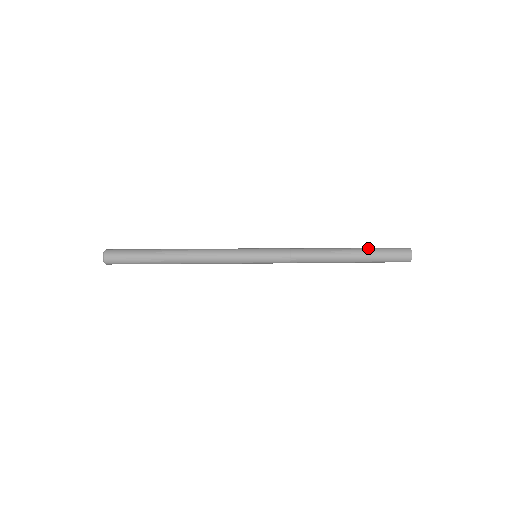
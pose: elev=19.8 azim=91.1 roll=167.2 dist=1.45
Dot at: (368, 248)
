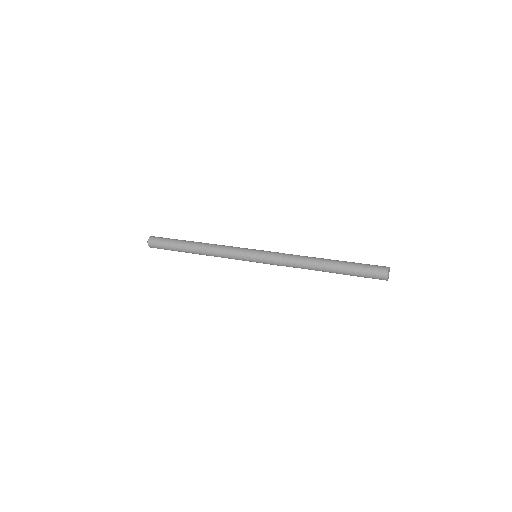
Dot at: (350, 262)
